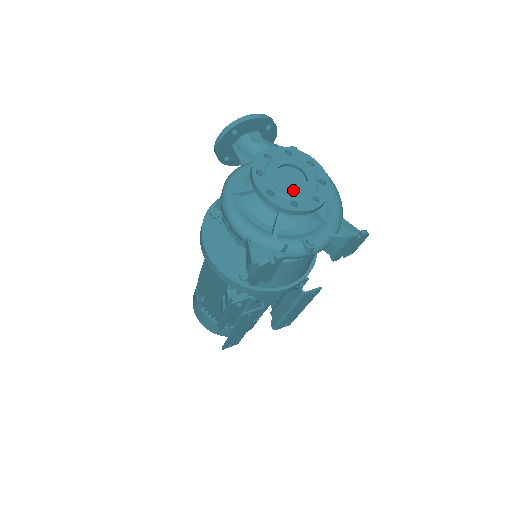
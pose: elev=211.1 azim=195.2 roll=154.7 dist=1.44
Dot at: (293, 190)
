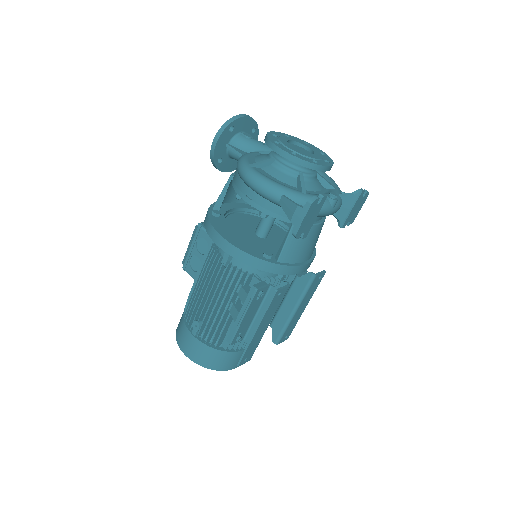
Dot at: (308, 154)
